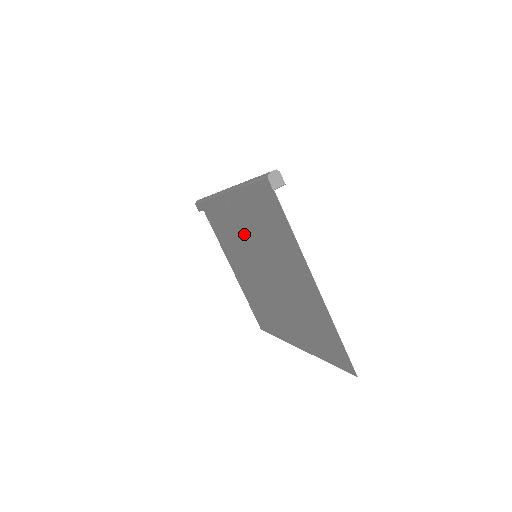
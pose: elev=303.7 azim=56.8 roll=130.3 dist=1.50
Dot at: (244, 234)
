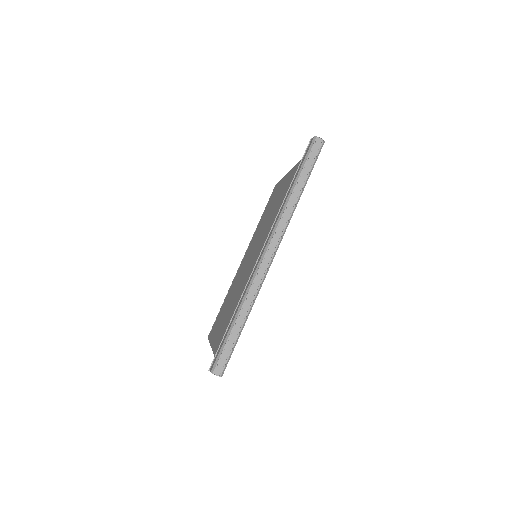
Dot at: occluded
